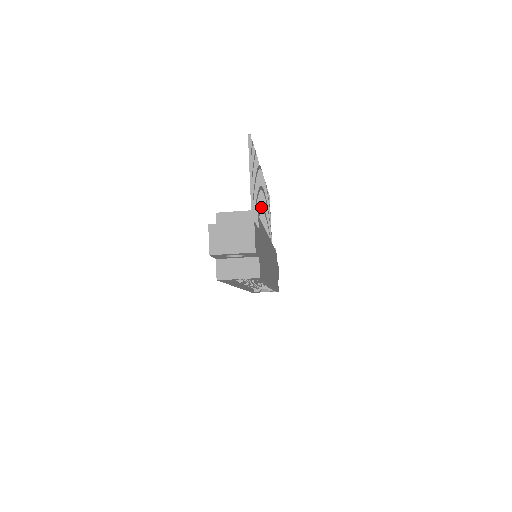
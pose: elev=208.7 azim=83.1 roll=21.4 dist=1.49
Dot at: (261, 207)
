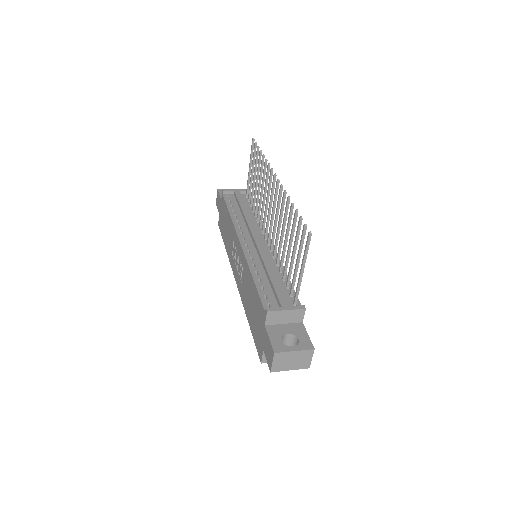
Dot at: (278, 234)
